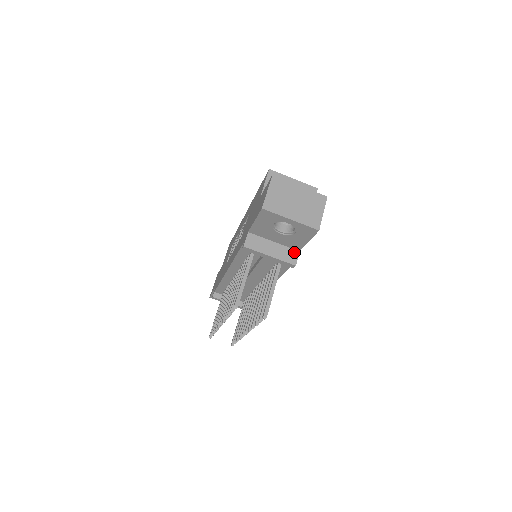
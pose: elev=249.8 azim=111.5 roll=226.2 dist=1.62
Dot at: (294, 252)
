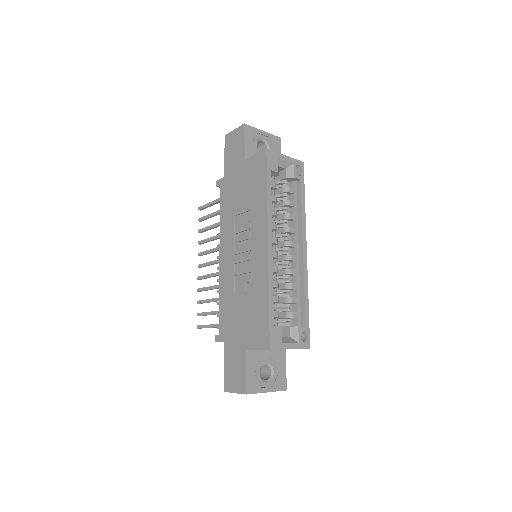
Dot at: occluded
